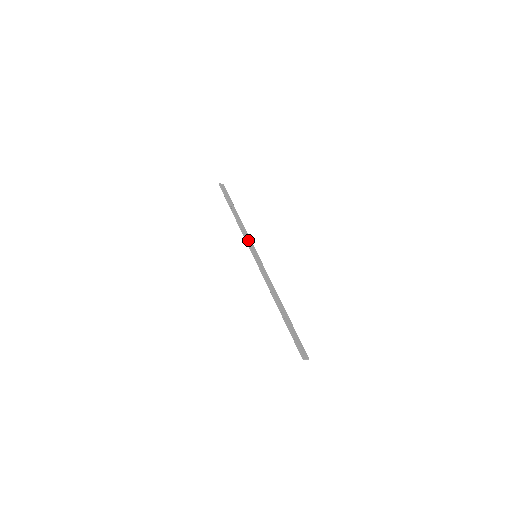
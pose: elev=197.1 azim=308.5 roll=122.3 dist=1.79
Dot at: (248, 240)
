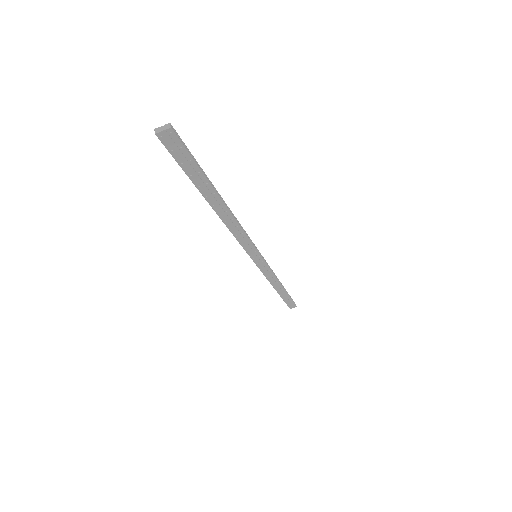
Dot at: occluded
